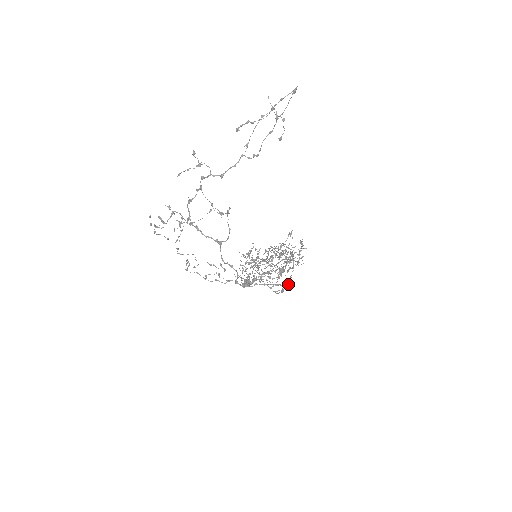
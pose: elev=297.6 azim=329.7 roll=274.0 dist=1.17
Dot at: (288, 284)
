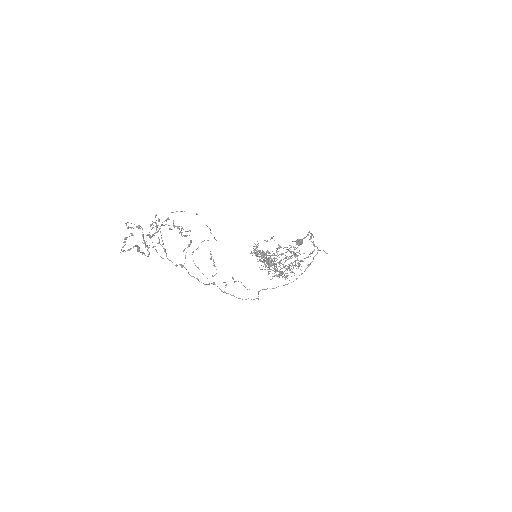
Dot at: (296, 279)
